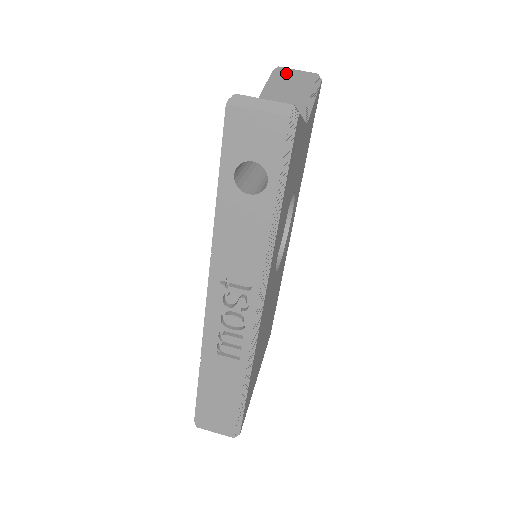
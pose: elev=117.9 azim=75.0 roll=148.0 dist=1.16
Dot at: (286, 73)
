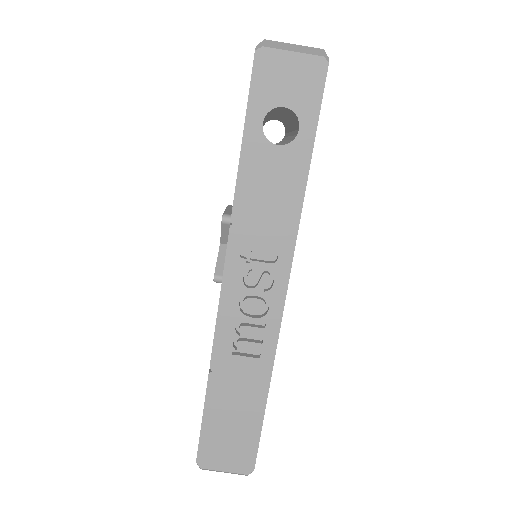
Dot at: occluded
